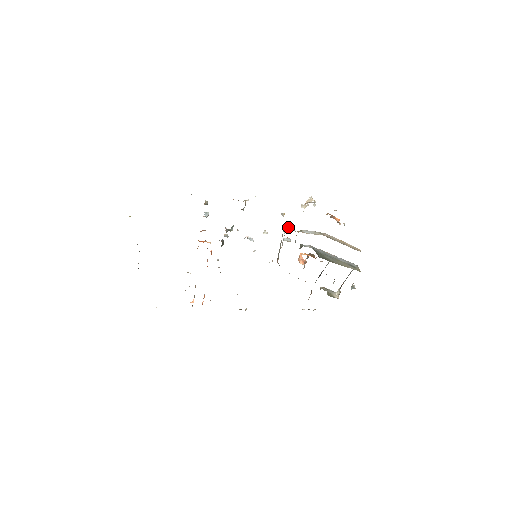
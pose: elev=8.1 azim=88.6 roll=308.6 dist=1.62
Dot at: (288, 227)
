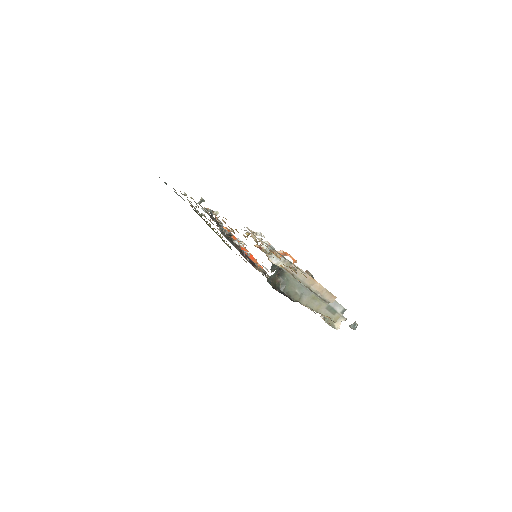
Dot at: occluded
